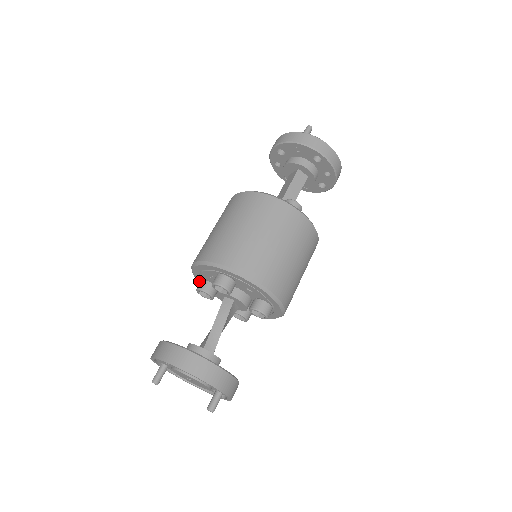
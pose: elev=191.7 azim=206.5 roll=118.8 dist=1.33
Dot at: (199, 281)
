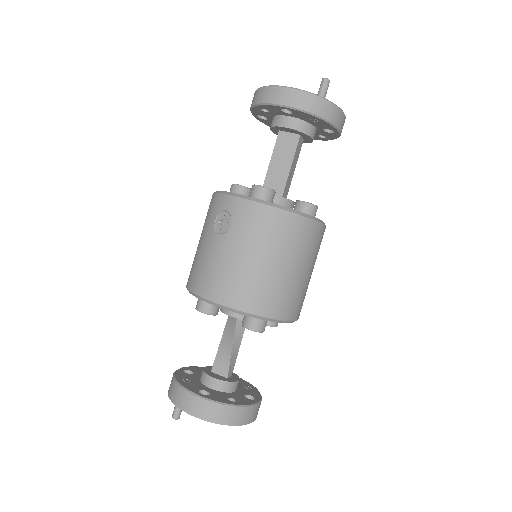
Dot at: occluded
